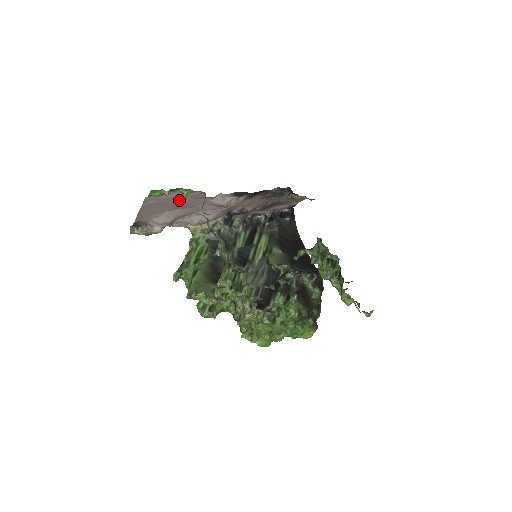
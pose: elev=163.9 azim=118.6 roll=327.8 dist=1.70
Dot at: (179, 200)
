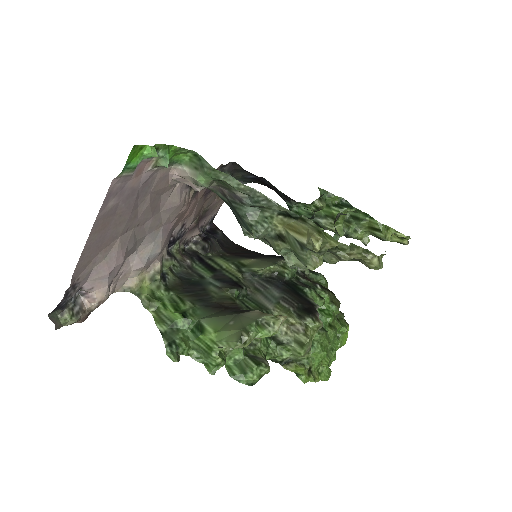
Dot at: (140, 198)
